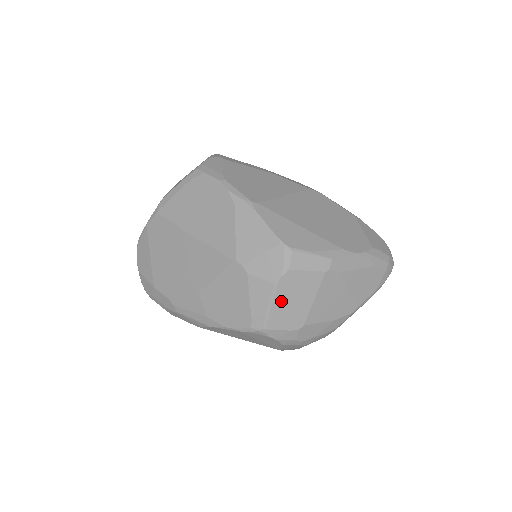
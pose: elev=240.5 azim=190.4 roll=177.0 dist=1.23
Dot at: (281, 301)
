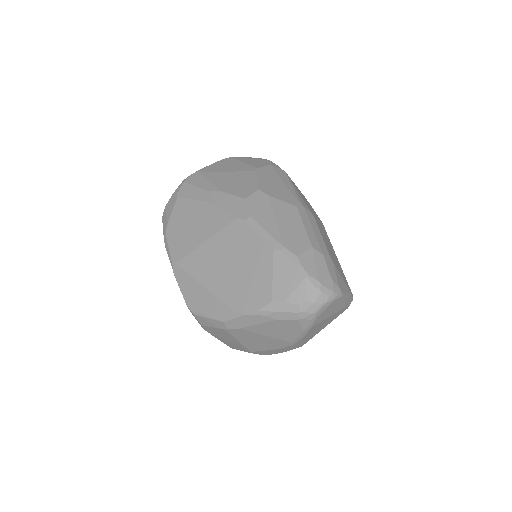
Dot at: (219, 338)
